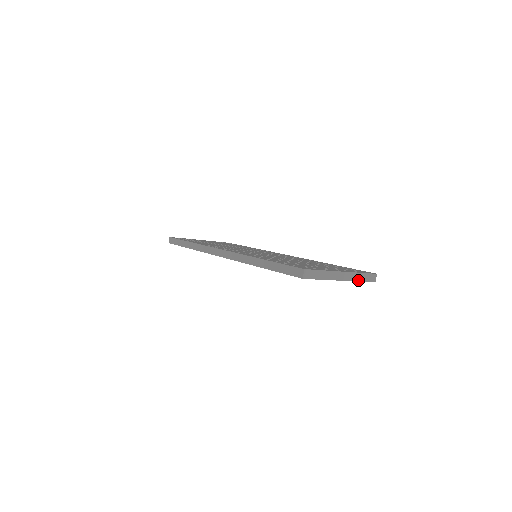
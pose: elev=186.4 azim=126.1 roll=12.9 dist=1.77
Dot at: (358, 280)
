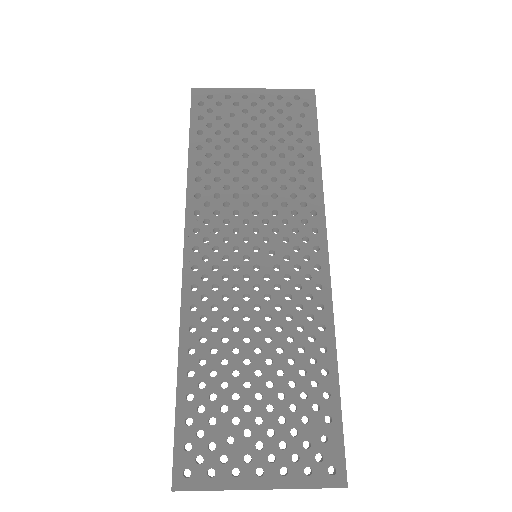
Dot at: occluded
